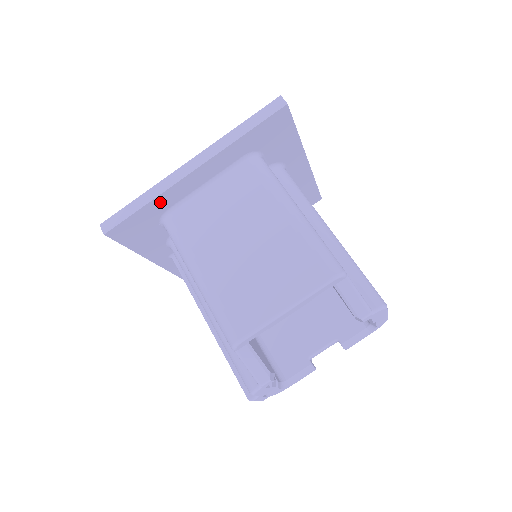
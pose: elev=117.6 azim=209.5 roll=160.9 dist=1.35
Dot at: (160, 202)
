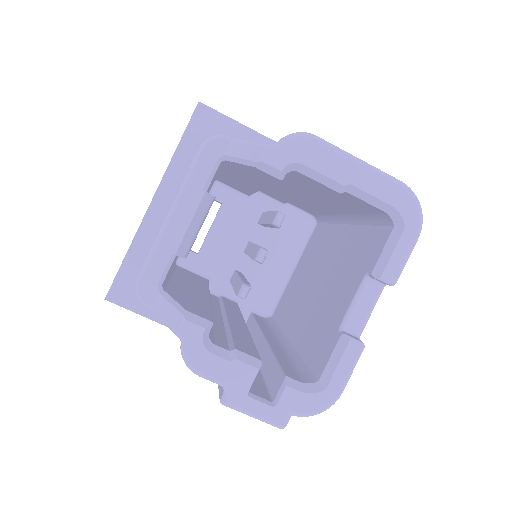
Dot at: (141, 248)
